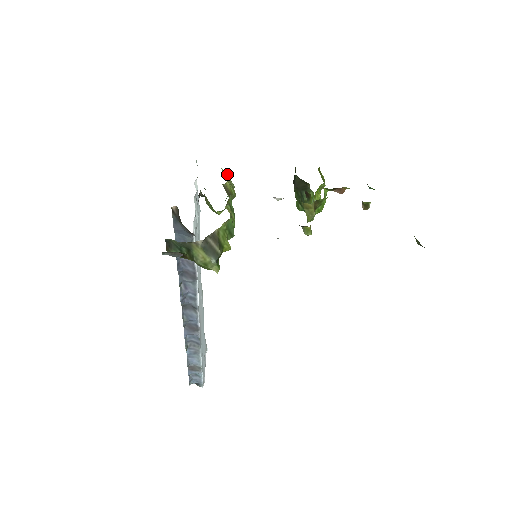
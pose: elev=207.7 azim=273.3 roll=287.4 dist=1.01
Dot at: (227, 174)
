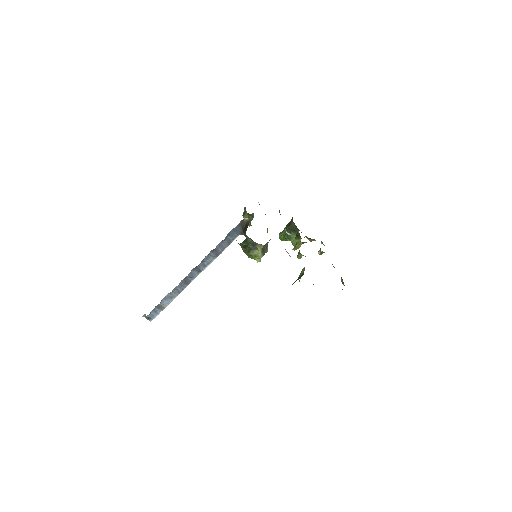
Dot at: occluded
